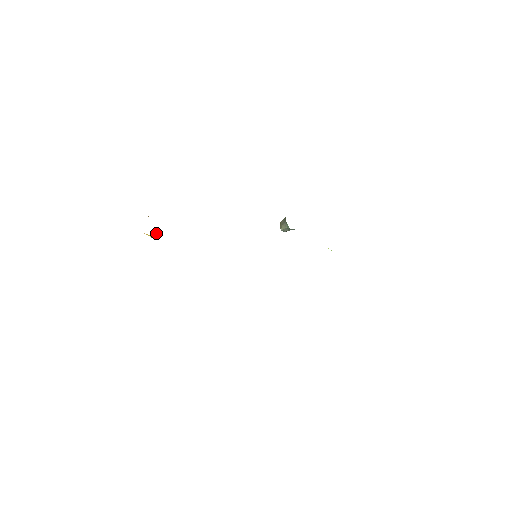
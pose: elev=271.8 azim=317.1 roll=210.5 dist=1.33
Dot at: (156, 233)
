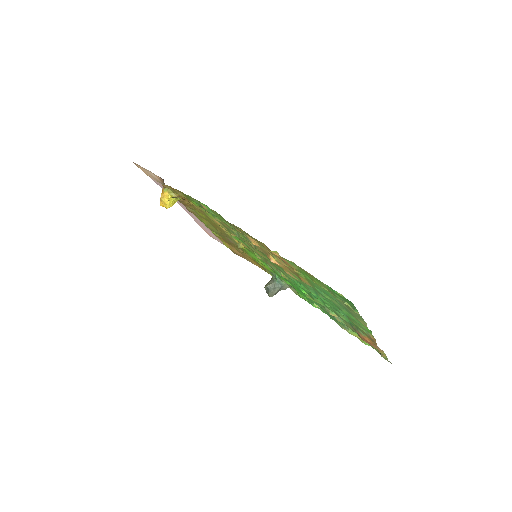
Dot at: (172, 203)
